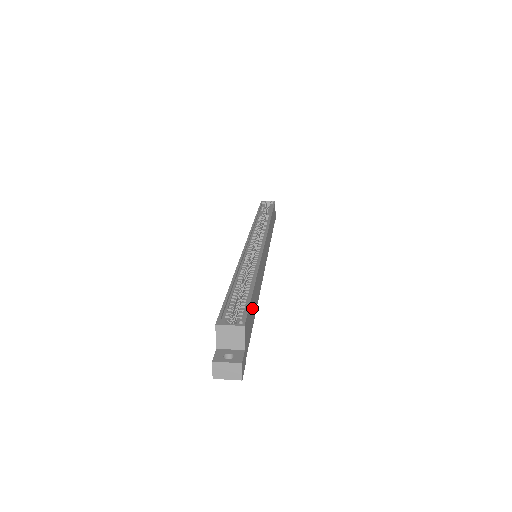
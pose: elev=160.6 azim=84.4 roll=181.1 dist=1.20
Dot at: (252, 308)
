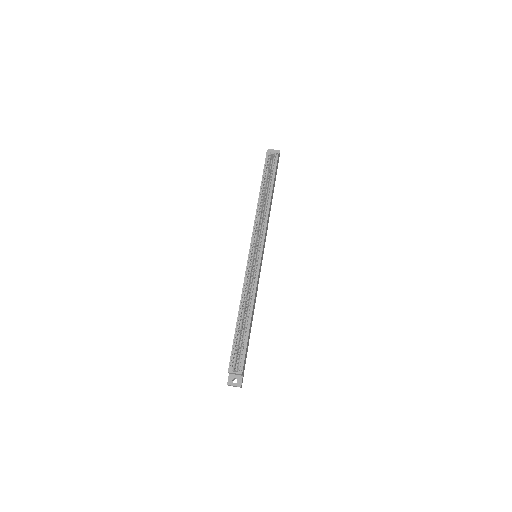
Dot at: (248, 340)
